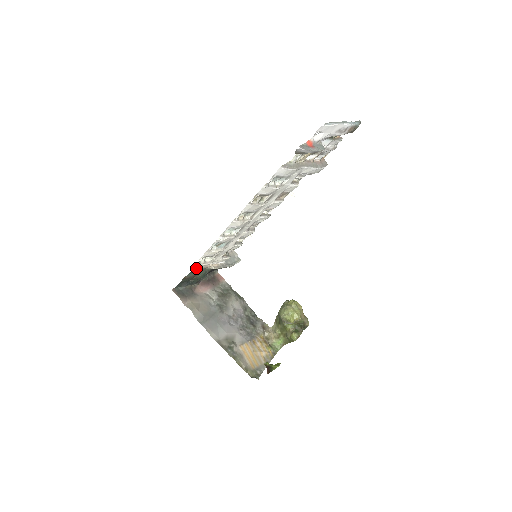
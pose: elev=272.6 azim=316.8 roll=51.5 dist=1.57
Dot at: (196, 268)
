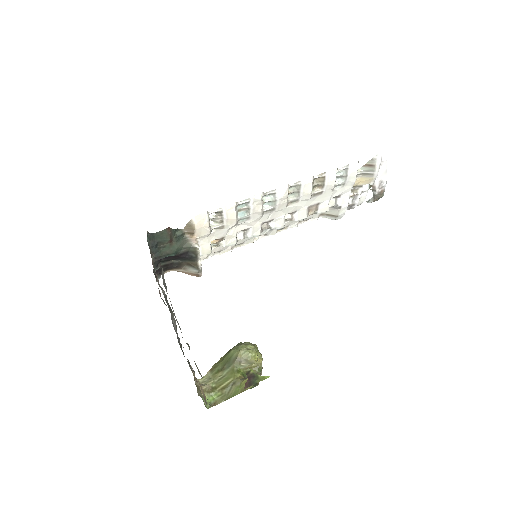
Dot at: (197, 222)
